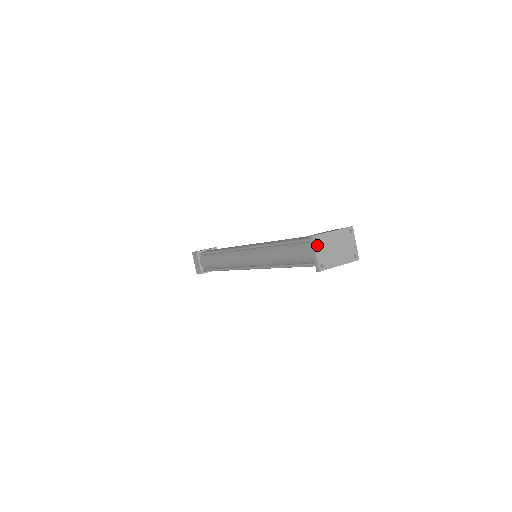
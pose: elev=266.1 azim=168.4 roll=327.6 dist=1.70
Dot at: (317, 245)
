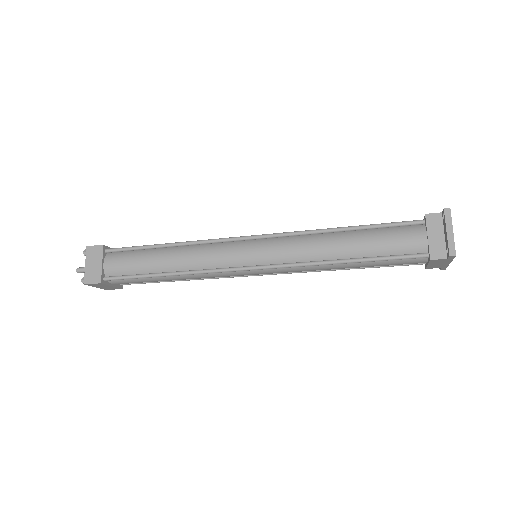
Dot at: (451, 222)
